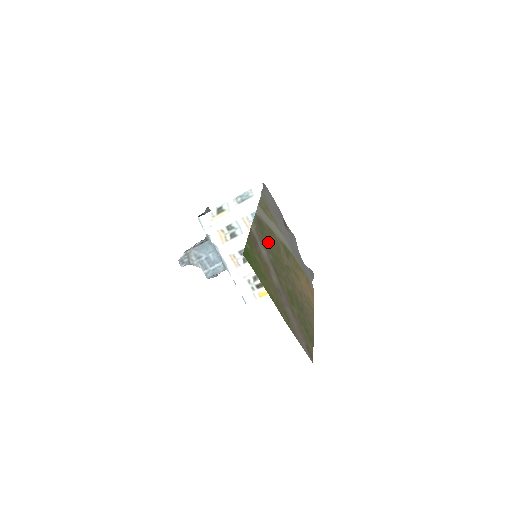
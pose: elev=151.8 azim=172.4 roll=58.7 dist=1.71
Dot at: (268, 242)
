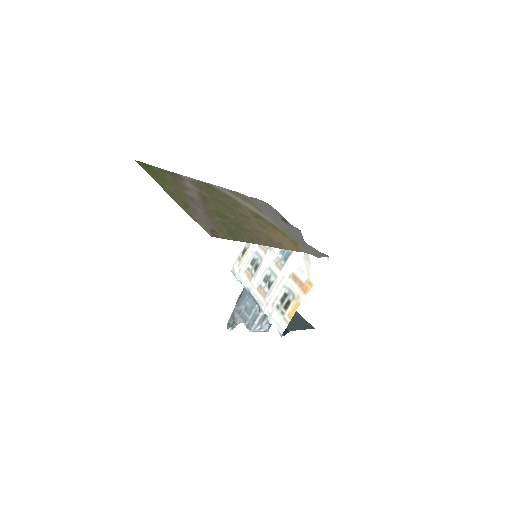
Dot at: (213, 193)
